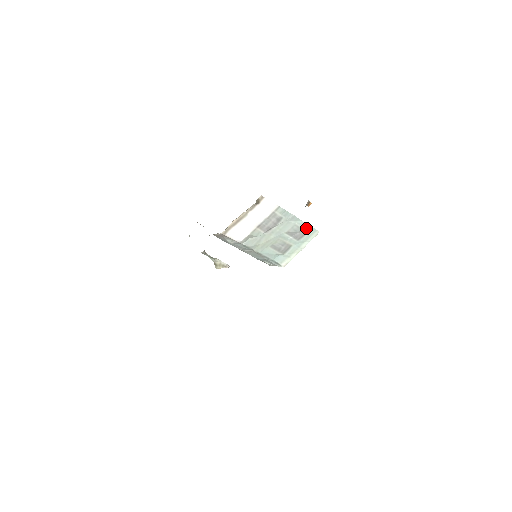
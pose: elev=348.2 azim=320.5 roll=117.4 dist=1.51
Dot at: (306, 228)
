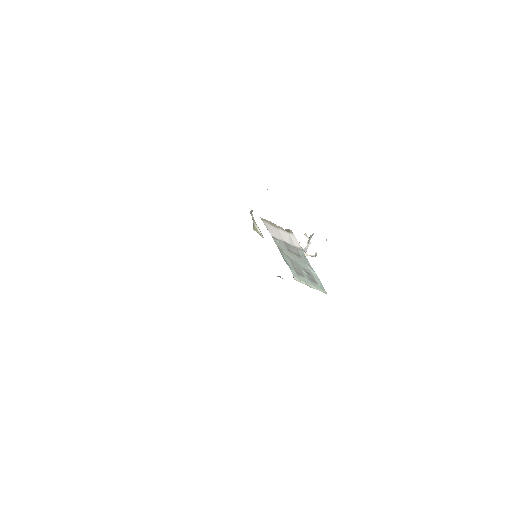
Dot at: (318, 281)
